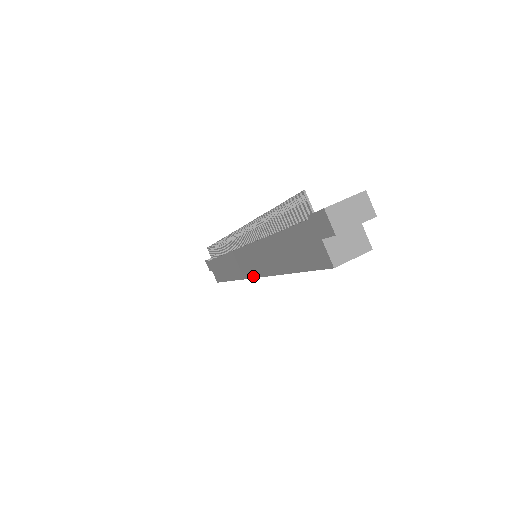
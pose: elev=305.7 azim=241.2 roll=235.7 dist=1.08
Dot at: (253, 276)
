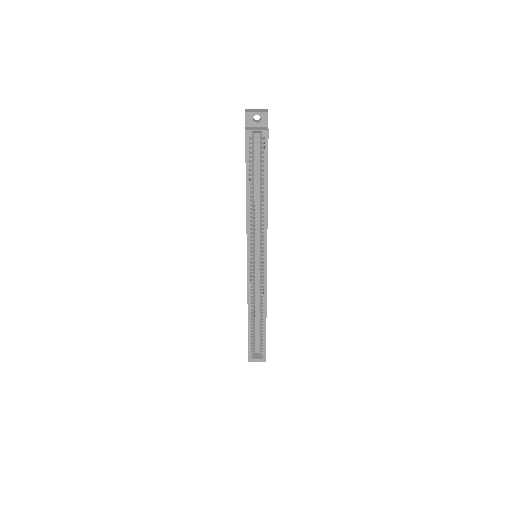
Dot at: (247, 257)
